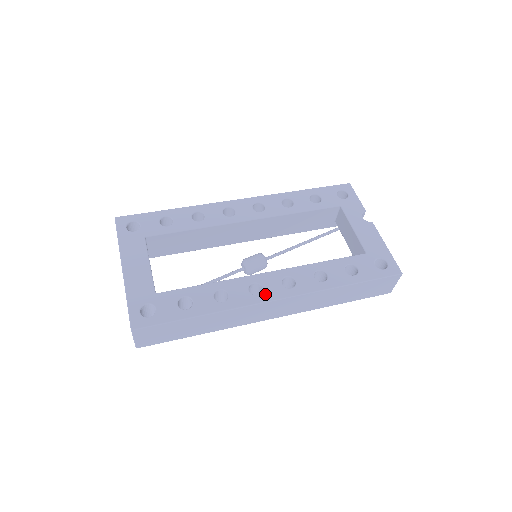
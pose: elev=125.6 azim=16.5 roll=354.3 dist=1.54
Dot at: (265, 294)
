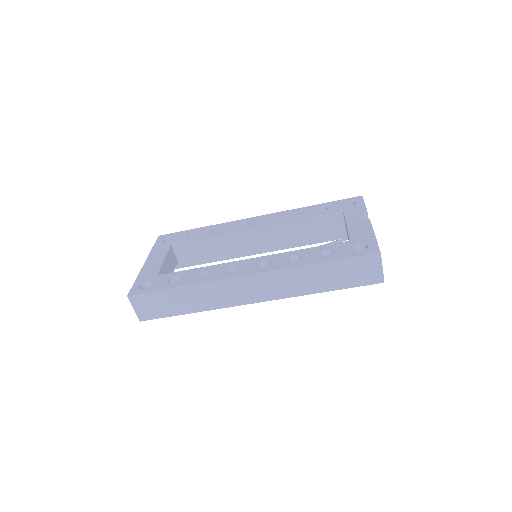
Dot at: (238, 272)
